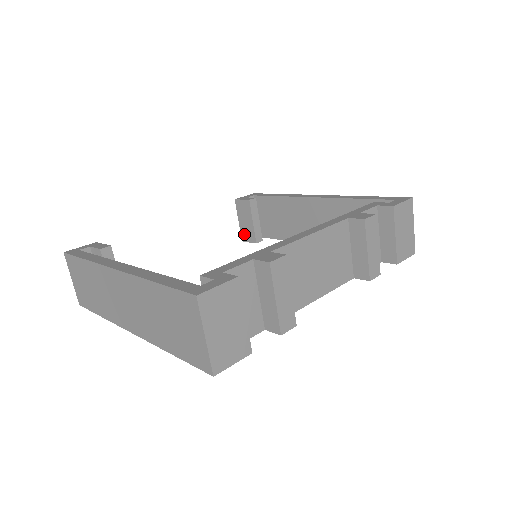
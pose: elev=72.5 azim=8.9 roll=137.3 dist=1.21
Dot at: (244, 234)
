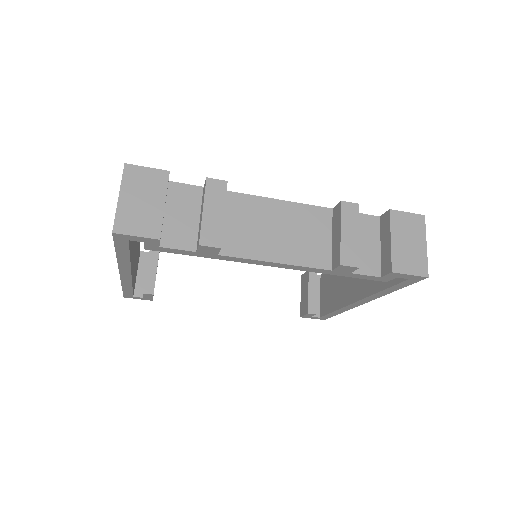
Dot at: (302, 308)
